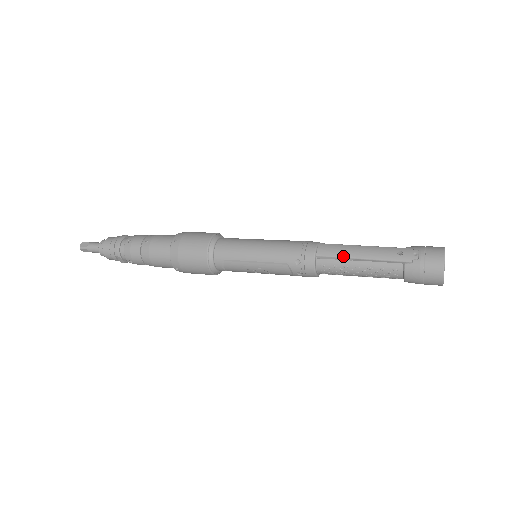
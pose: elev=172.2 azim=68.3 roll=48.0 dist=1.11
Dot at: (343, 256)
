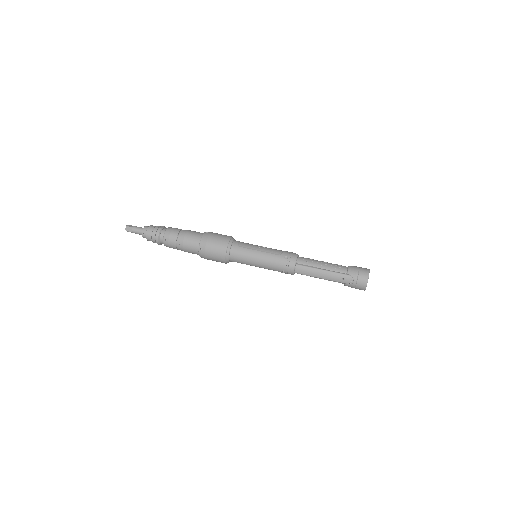
Dot at: occluded
